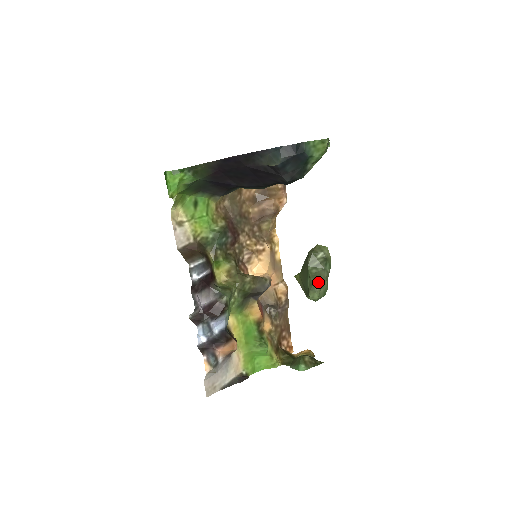
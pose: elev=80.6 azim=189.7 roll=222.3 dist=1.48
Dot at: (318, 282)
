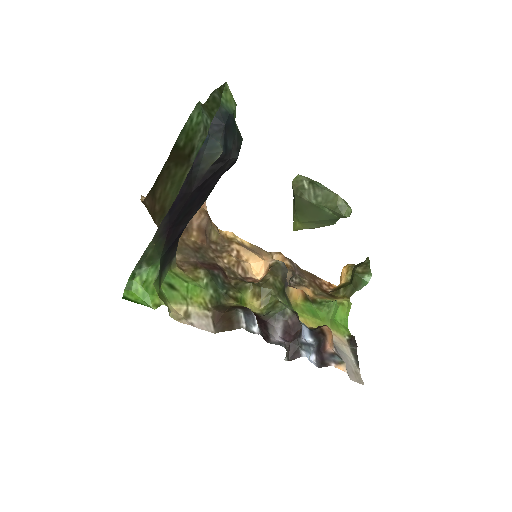
Dot at: (337, 200)
